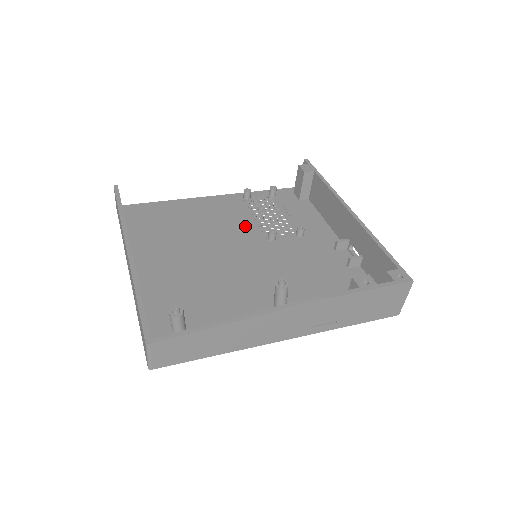
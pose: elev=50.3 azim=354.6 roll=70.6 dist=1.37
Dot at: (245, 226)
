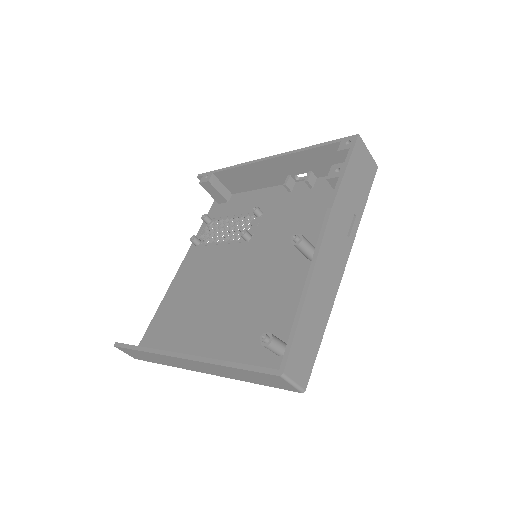
Dot at: (223, 255)
